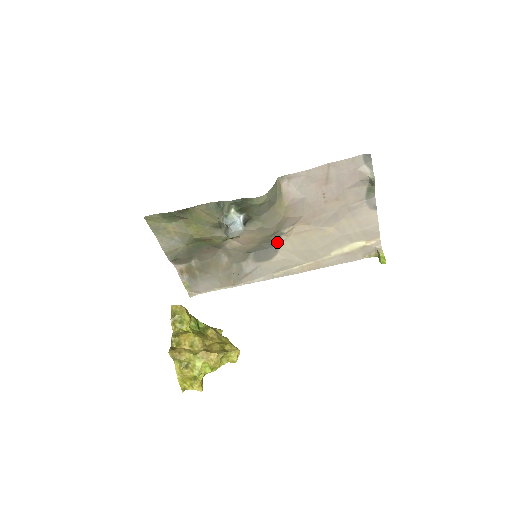
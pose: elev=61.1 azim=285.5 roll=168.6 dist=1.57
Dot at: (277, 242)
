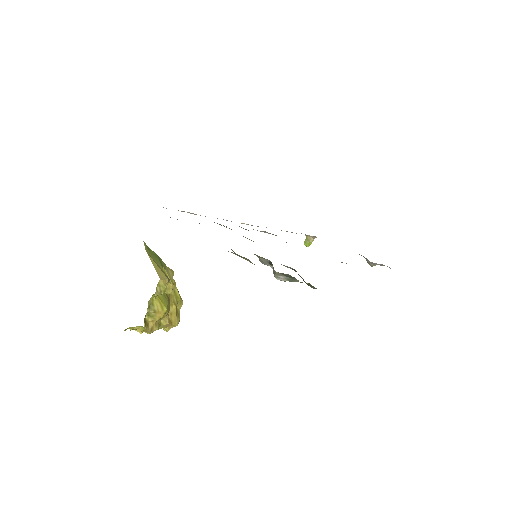
Dot at: occluded
